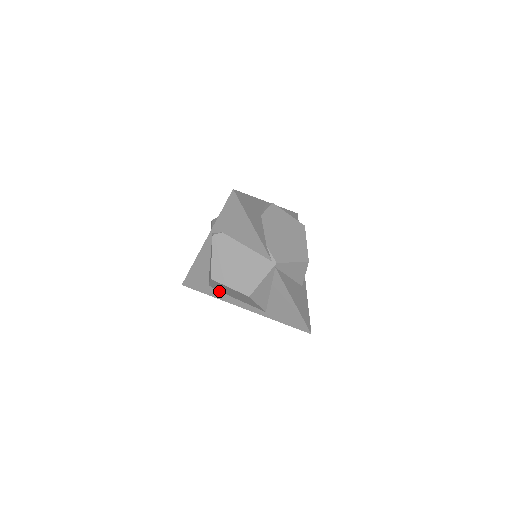
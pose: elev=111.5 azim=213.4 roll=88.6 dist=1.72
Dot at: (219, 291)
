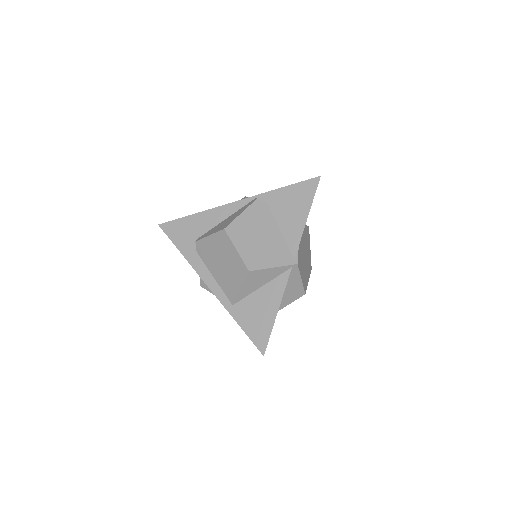
Dot at: (199, 255)
